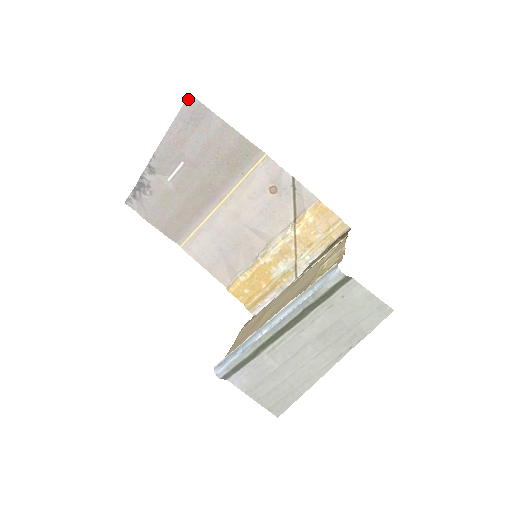
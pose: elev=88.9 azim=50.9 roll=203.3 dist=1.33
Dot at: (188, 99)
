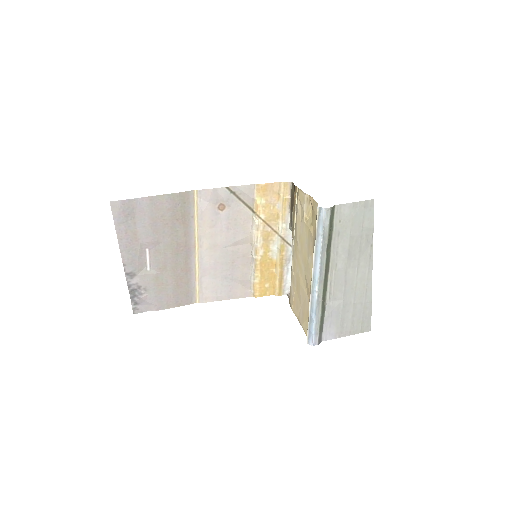
Dot at: (112, 206)
